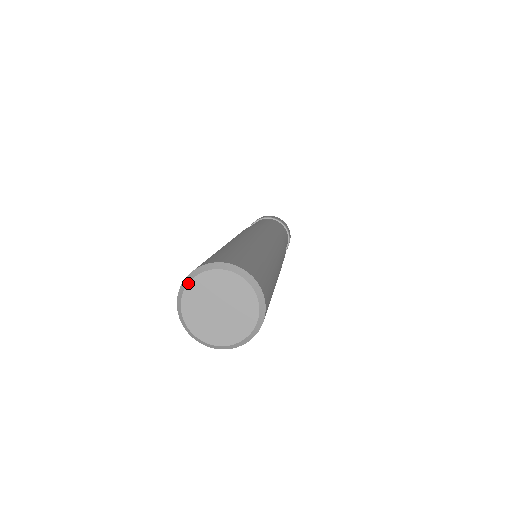
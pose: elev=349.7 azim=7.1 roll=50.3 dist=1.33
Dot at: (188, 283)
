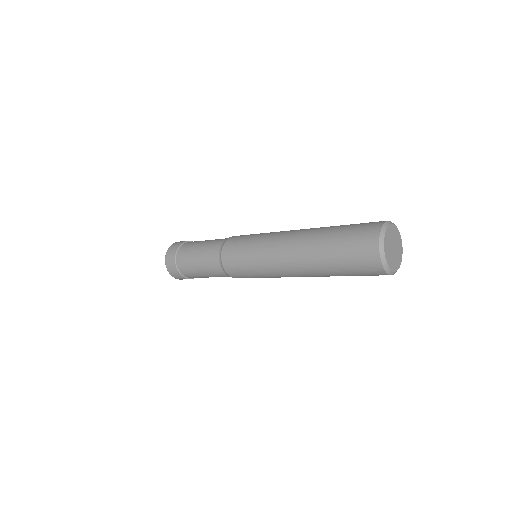
Dot at: (394, 224)
